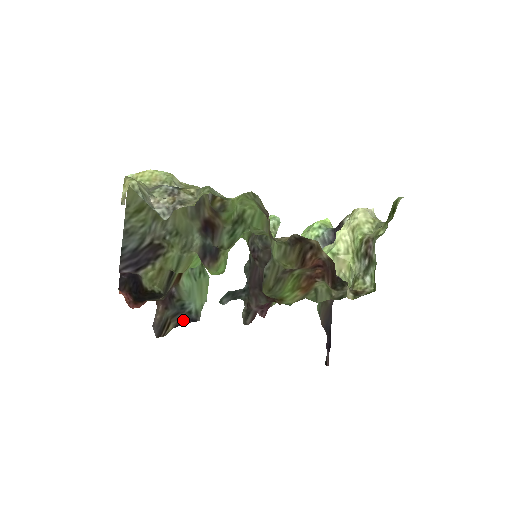
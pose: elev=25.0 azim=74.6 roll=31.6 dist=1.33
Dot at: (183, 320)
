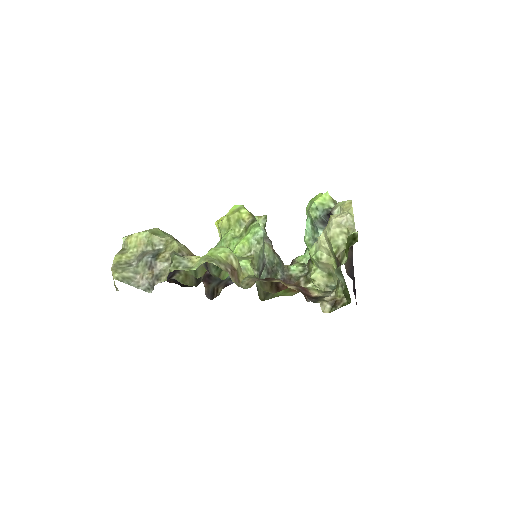
Dot at: (228, 283)
